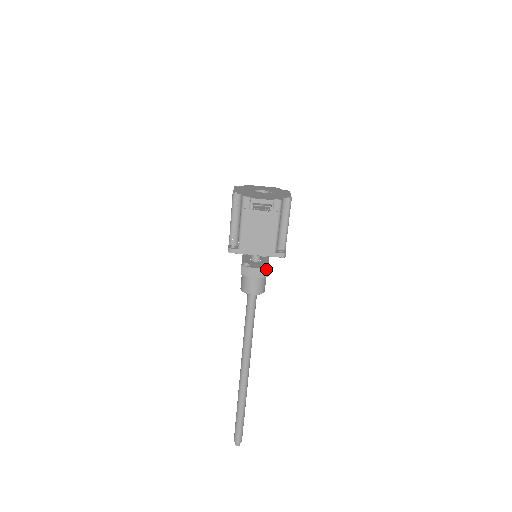
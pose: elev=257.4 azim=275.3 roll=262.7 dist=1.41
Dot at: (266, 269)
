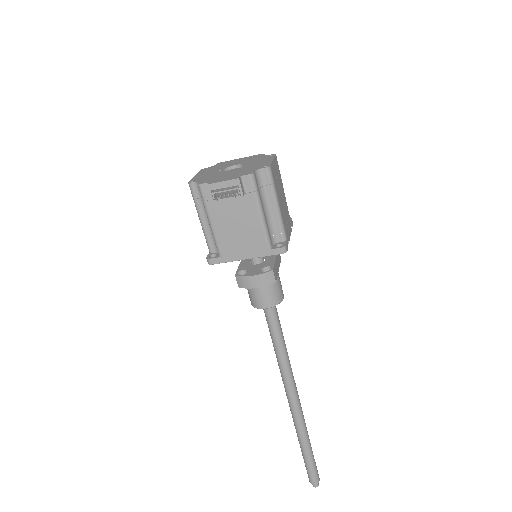
Dot at: (268, 273)
